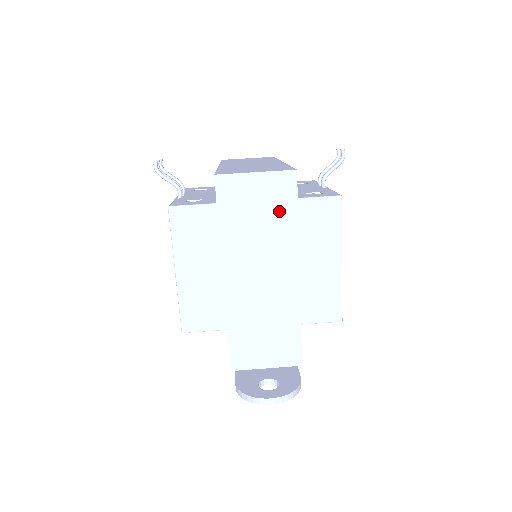
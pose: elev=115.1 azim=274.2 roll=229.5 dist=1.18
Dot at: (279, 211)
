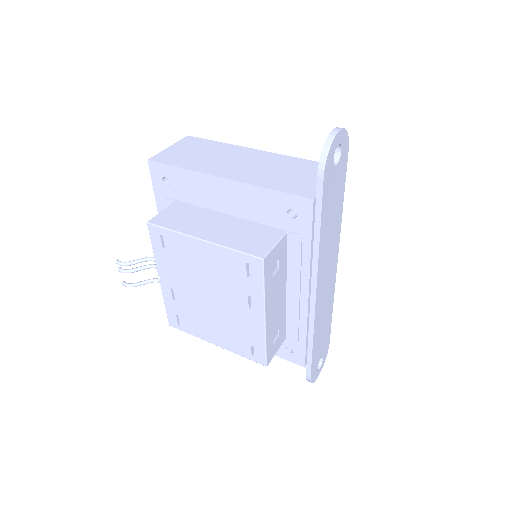
Dot at: (204, 146)
